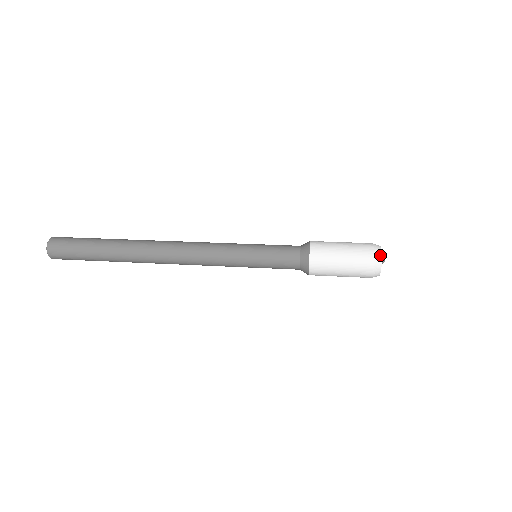
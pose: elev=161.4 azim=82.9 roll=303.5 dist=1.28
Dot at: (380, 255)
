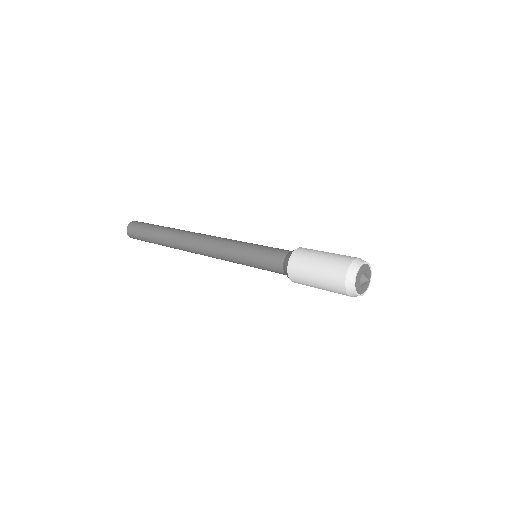
Dot at: (353, 278)
